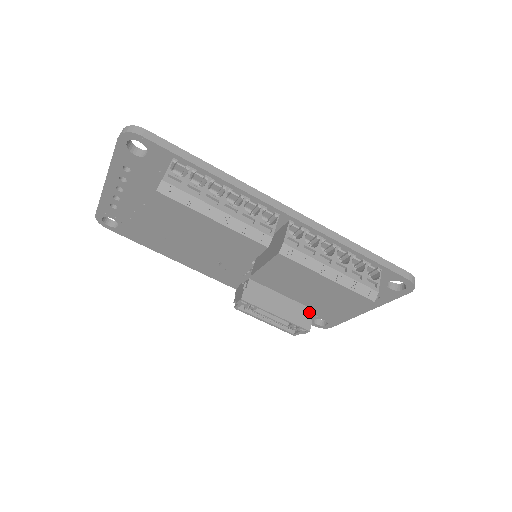
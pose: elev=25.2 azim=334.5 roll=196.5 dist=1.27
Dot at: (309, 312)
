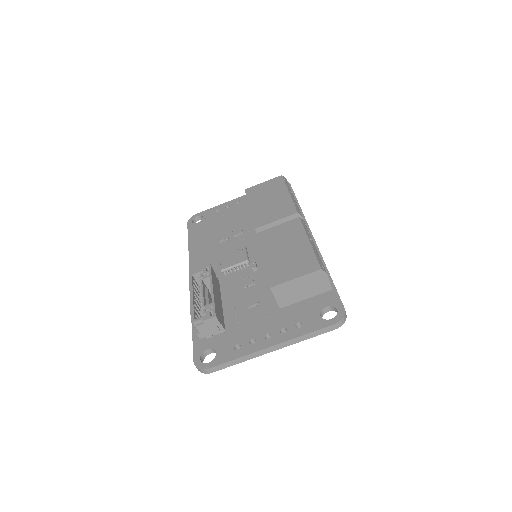
Dot at: (223, 325)
